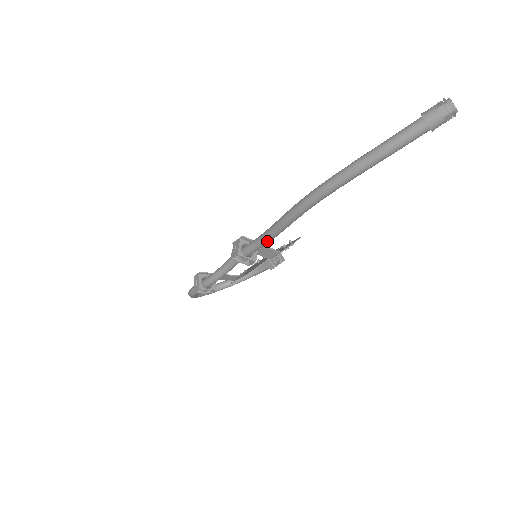
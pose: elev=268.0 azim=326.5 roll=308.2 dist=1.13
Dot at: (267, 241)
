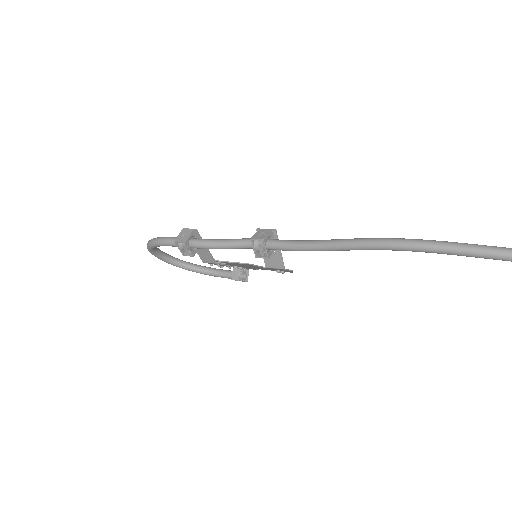
Dot at: (304, 249)
